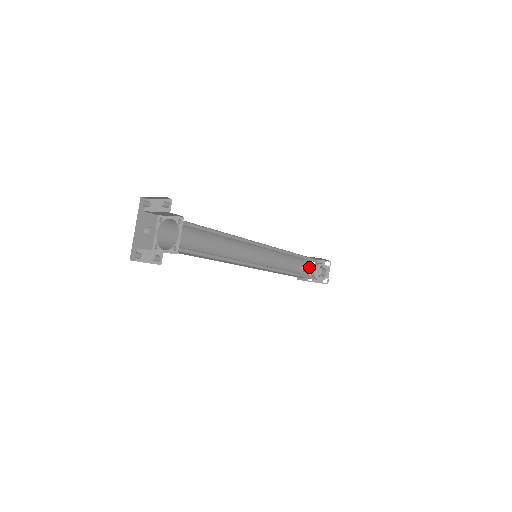
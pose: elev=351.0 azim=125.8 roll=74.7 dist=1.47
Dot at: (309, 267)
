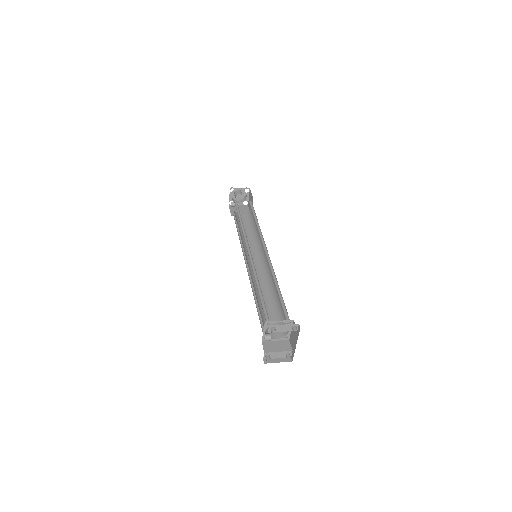
Dot at: (230, 195)
